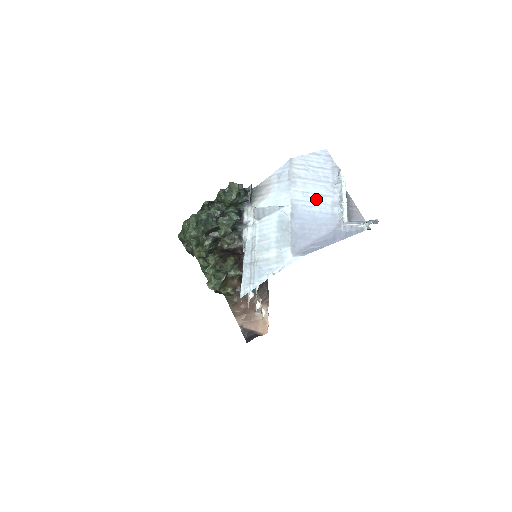
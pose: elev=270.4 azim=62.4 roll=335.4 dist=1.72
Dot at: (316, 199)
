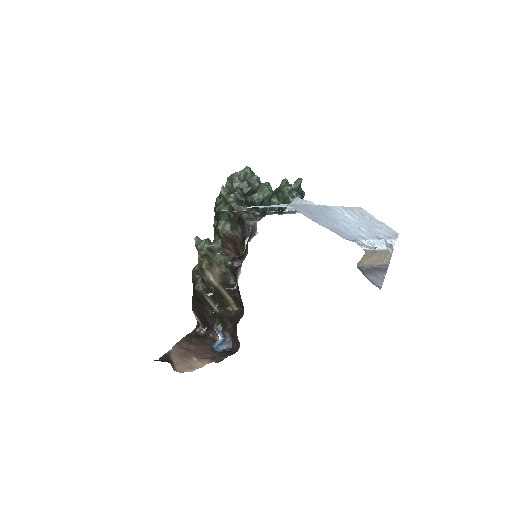
Dot at: (352, 224)
